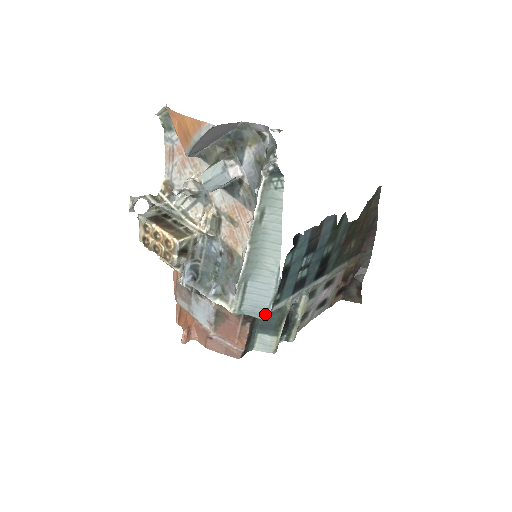
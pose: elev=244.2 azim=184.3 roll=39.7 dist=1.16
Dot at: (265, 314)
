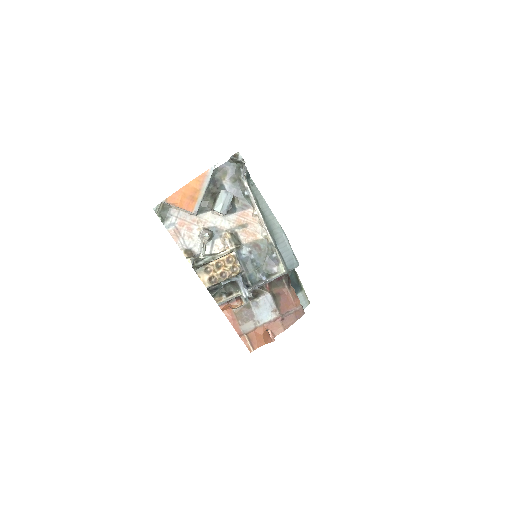
Dot at: (296, 261)
